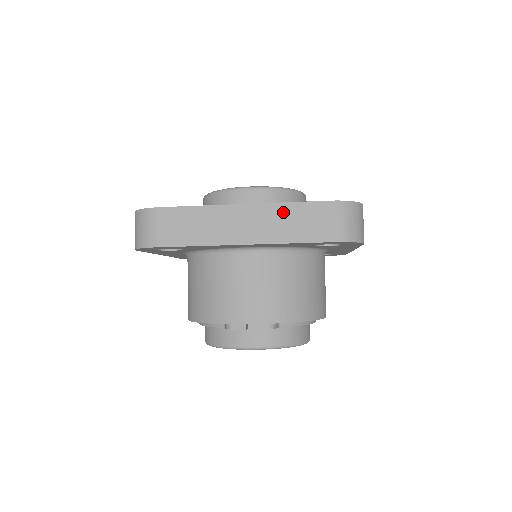
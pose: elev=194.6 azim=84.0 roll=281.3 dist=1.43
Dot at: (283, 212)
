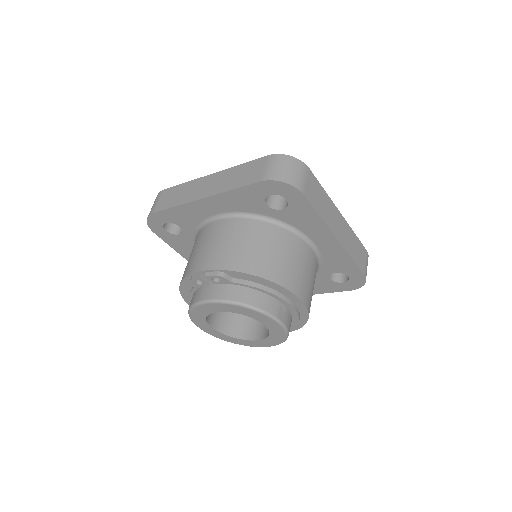
Dot at: (234, 171)
